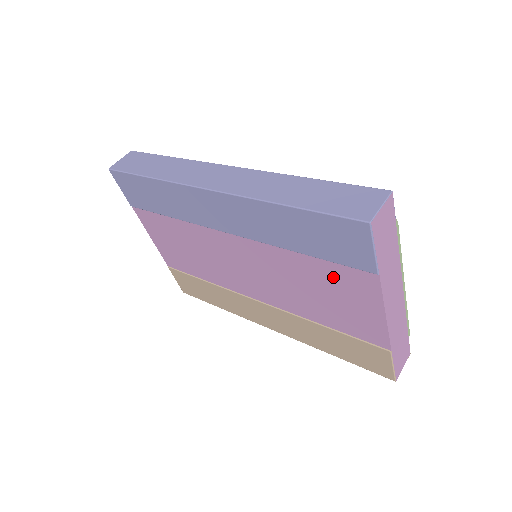
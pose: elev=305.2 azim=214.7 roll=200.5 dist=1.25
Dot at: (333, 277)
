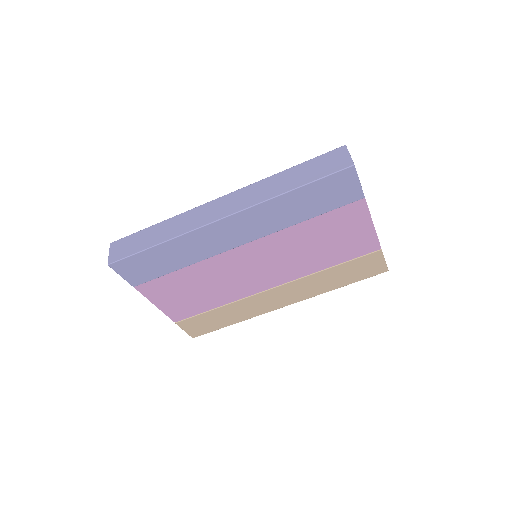
Dot at: (333, 222)
